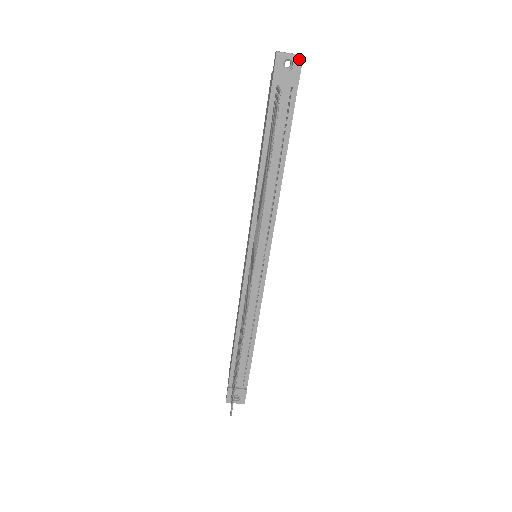
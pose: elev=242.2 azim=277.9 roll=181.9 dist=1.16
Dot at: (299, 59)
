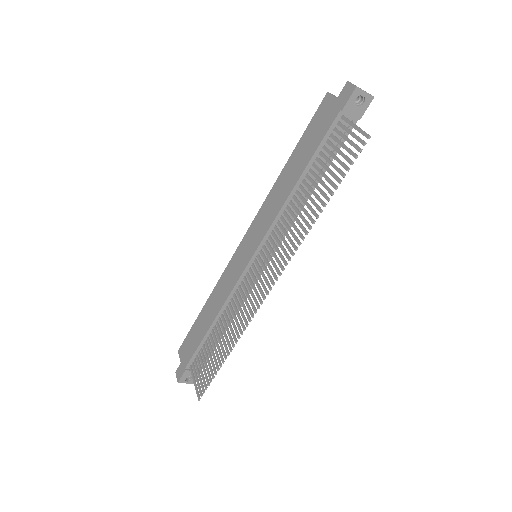
Dot at: (370, 99)
